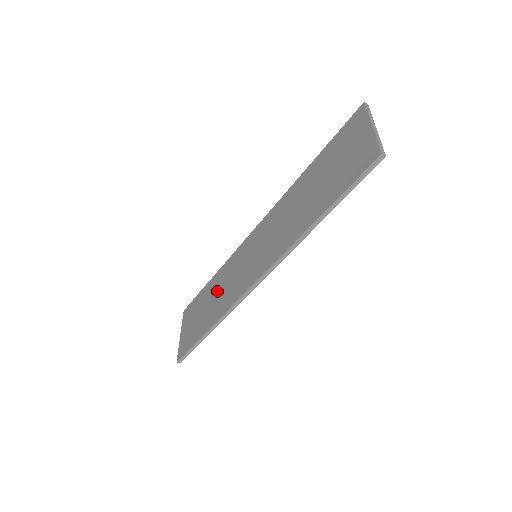
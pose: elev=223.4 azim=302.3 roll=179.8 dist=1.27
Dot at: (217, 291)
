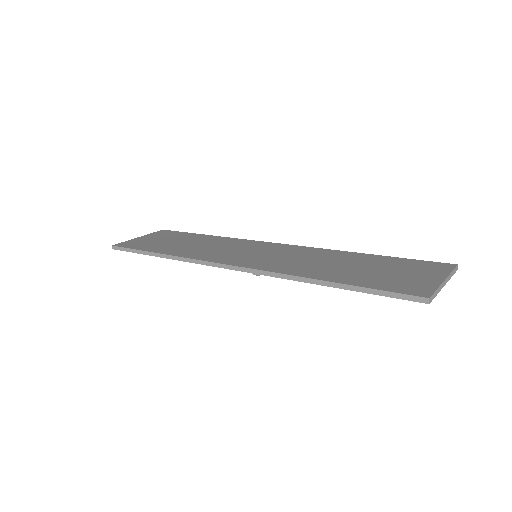
Dot at: (201, 243)
